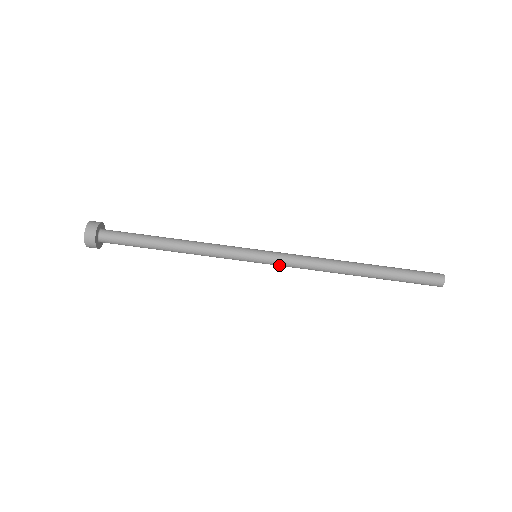
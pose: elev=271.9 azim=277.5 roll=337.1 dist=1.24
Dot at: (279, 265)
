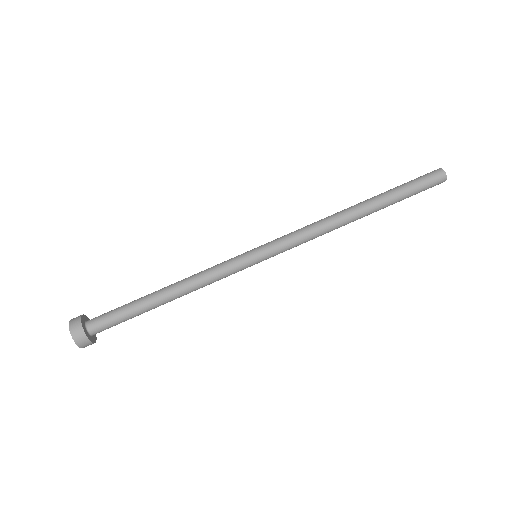
Dot at: occluded
